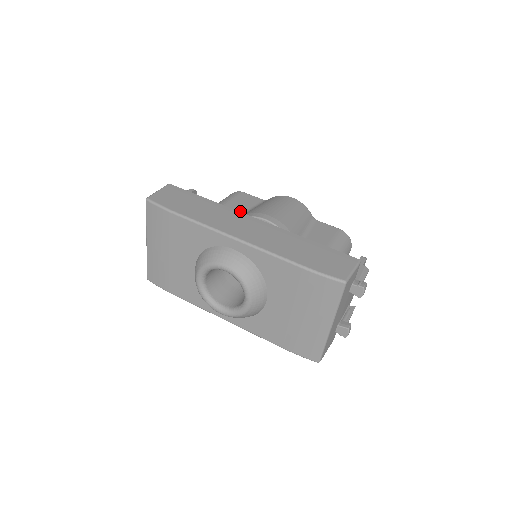
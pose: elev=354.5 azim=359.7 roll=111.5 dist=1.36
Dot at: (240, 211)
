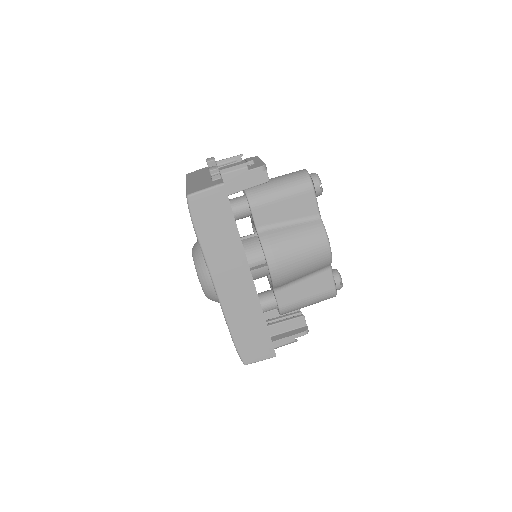
Dot at: (281, 219)
